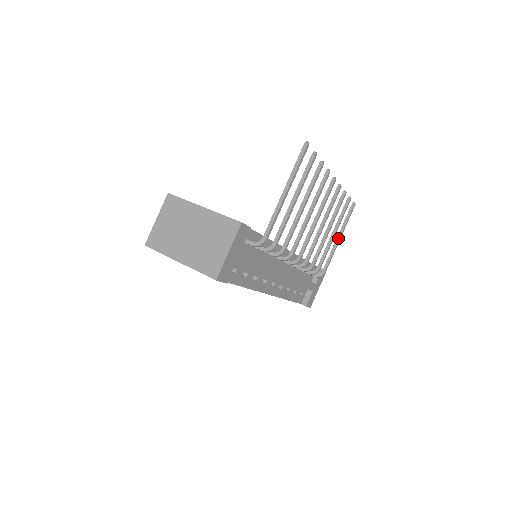
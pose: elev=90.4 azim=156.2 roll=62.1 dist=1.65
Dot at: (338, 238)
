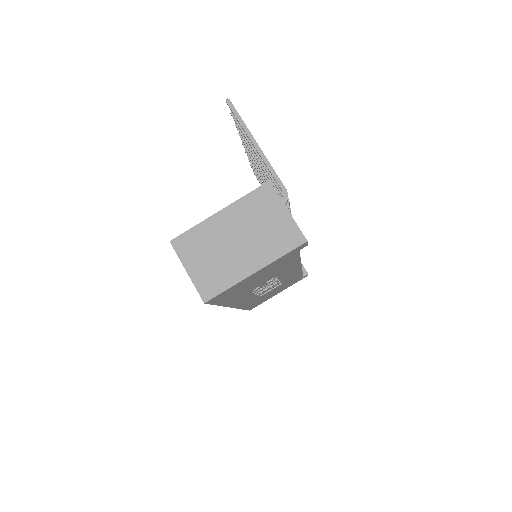
Dot at: occluded
